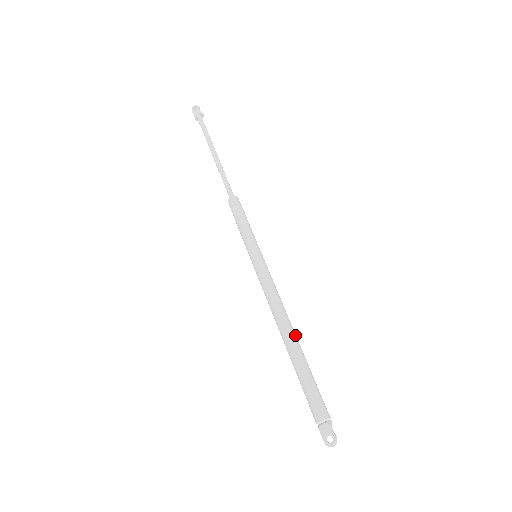
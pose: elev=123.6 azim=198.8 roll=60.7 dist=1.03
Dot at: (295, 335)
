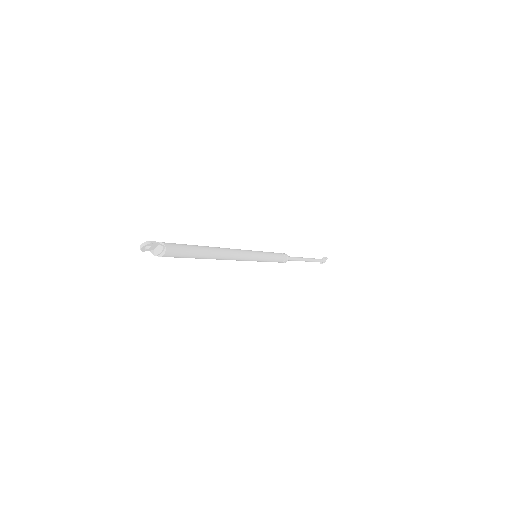
Dot at: (215, 249)
